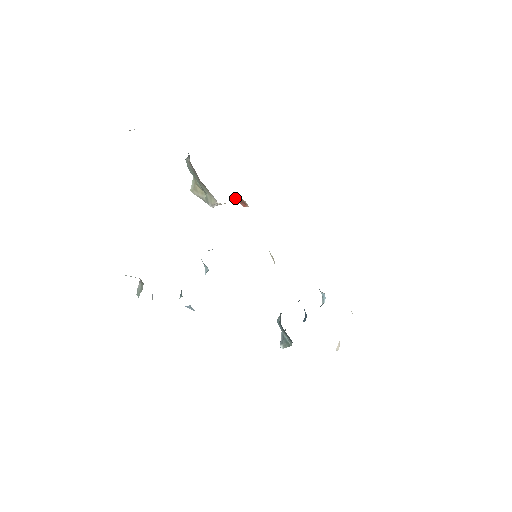
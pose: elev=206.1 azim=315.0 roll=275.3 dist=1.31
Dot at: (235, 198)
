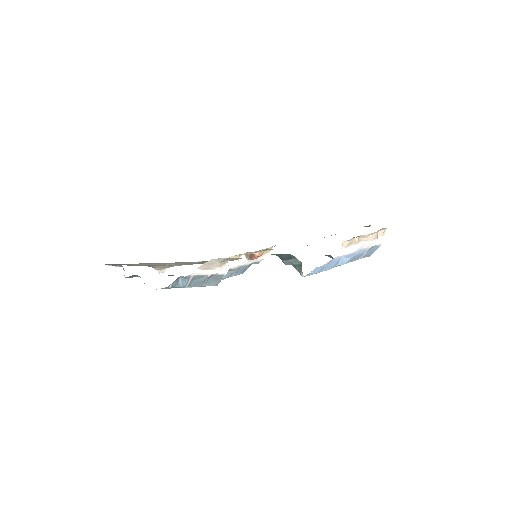
Dot at: (246, 259)
